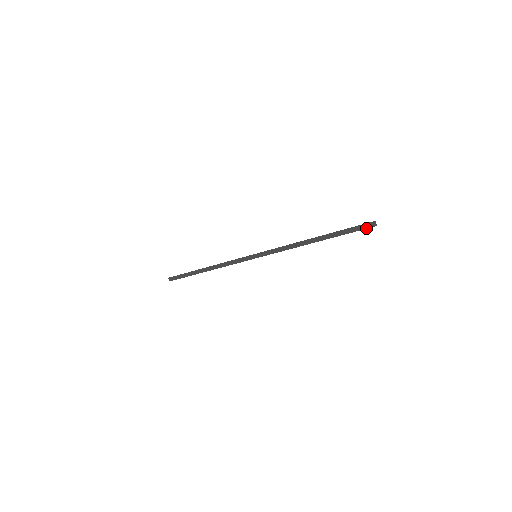
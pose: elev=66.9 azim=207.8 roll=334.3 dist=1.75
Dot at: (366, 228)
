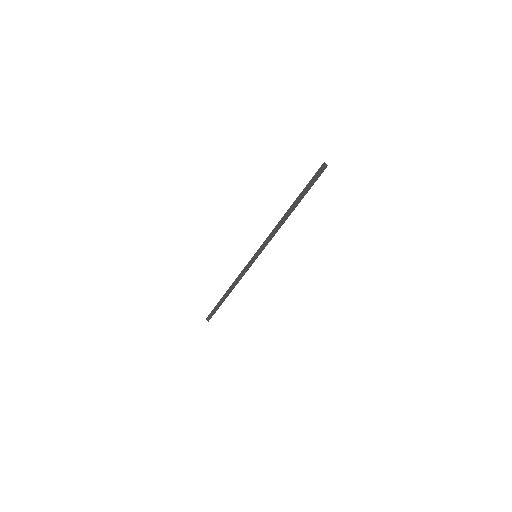
Dot at: (320, 174)
